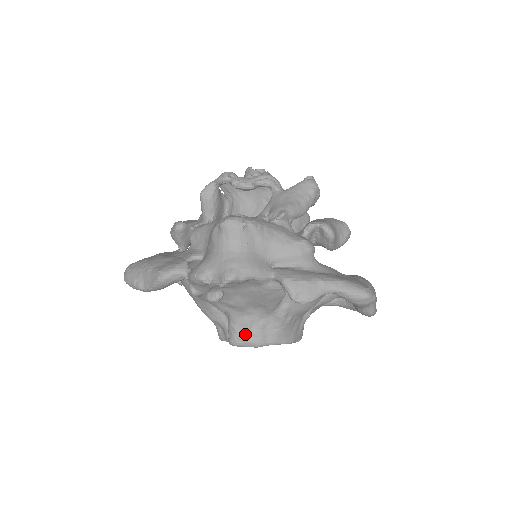
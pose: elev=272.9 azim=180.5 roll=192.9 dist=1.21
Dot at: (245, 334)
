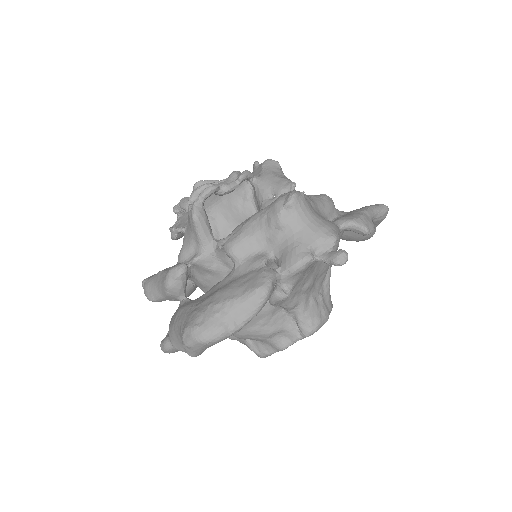
Dot at: (317, 314)
